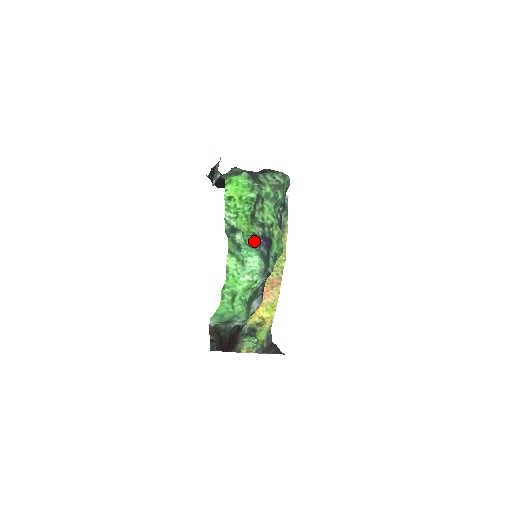
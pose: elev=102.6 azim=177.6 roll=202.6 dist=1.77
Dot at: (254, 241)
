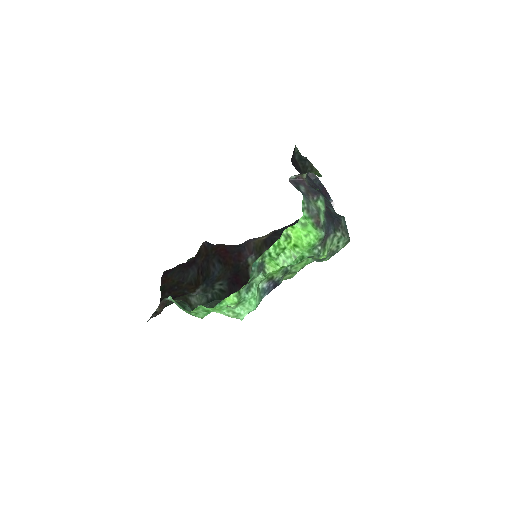
Dot at: (266, 284)
